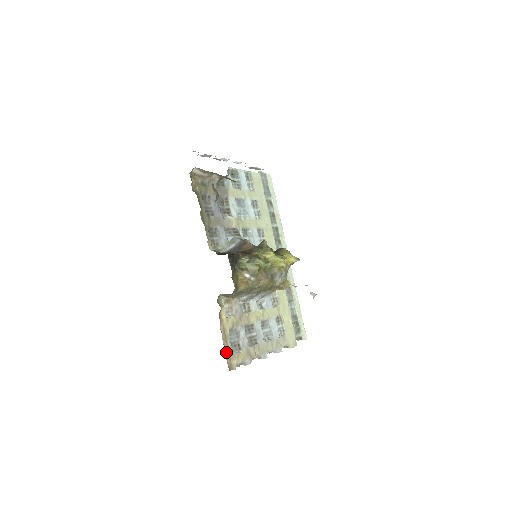
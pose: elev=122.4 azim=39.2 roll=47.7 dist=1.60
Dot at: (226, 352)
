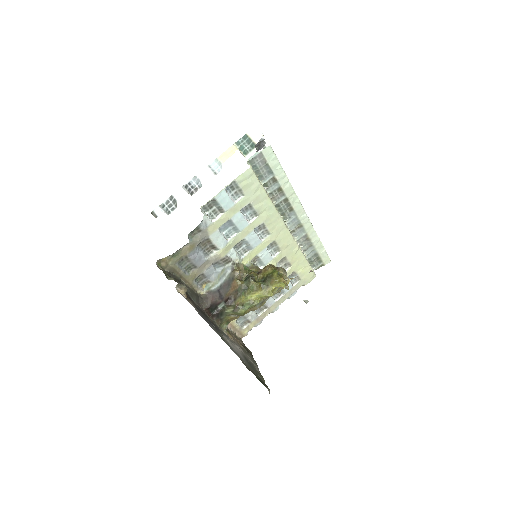
Dot at: (236, 332)
